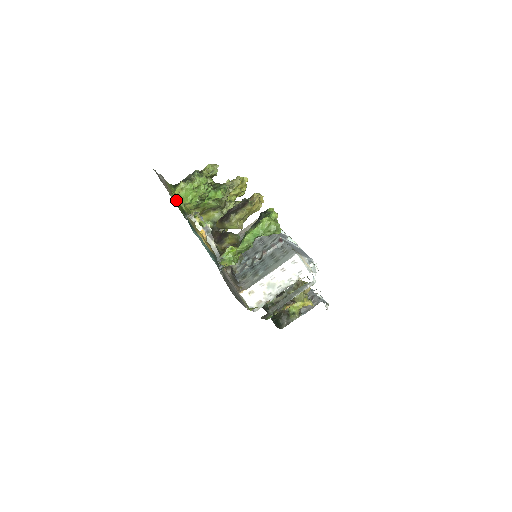
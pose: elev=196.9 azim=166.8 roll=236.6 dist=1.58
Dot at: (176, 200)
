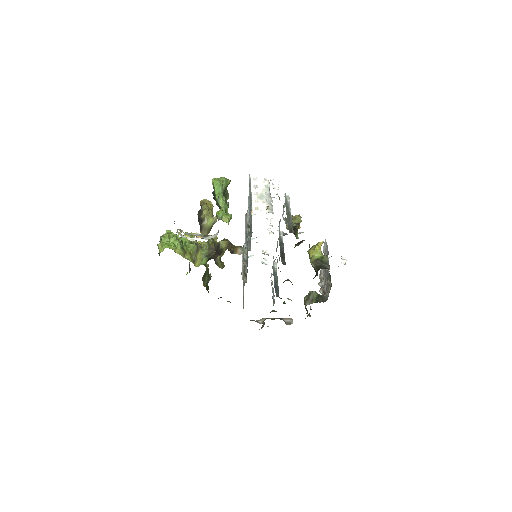
Dot at: occluded
